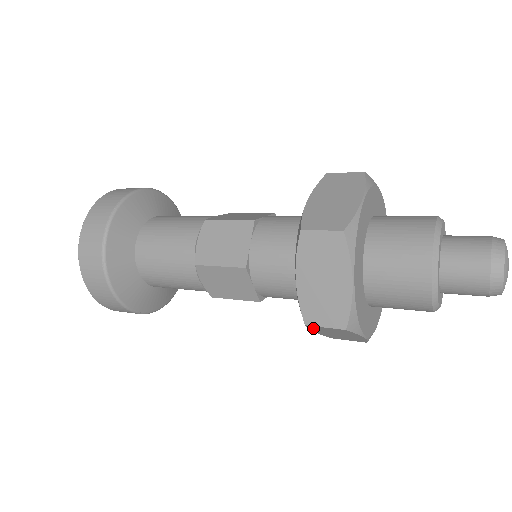
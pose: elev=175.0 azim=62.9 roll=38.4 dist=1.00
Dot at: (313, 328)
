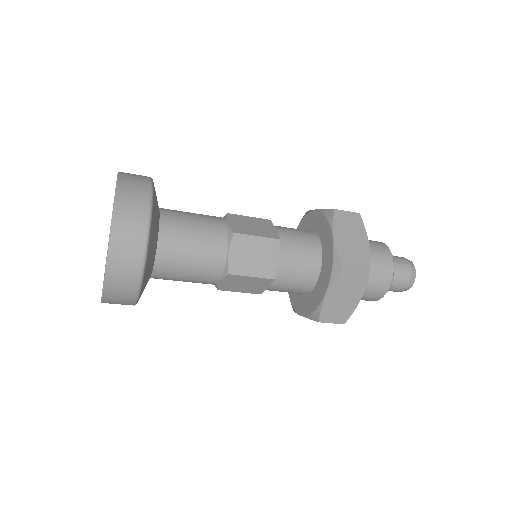
Dot at: (339, 280)
